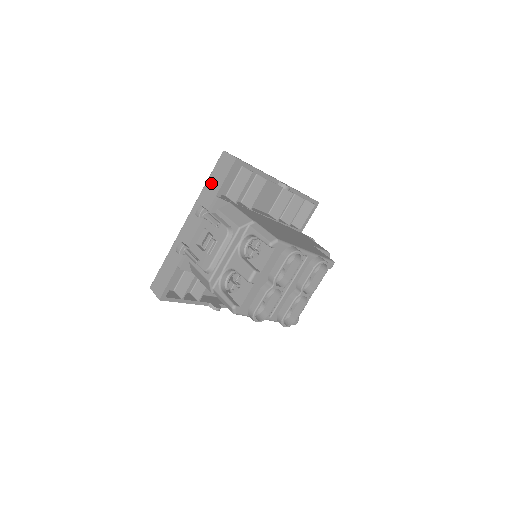
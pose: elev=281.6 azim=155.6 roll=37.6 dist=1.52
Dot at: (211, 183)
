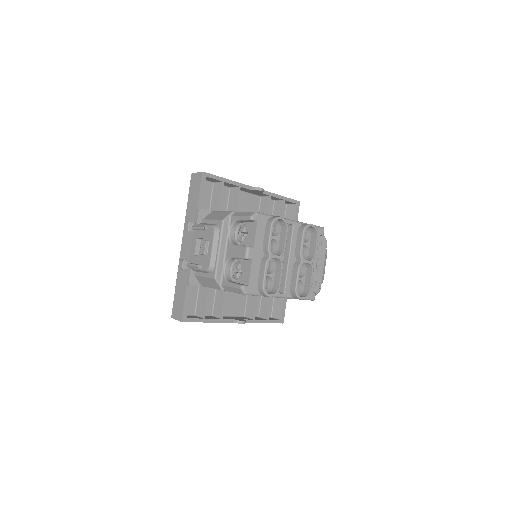
Dot at: (190, 203)
